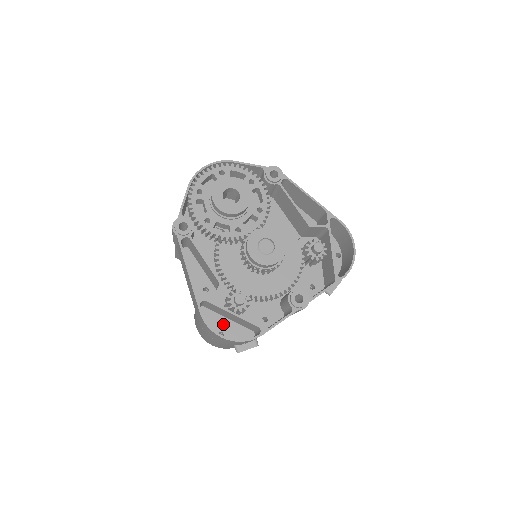
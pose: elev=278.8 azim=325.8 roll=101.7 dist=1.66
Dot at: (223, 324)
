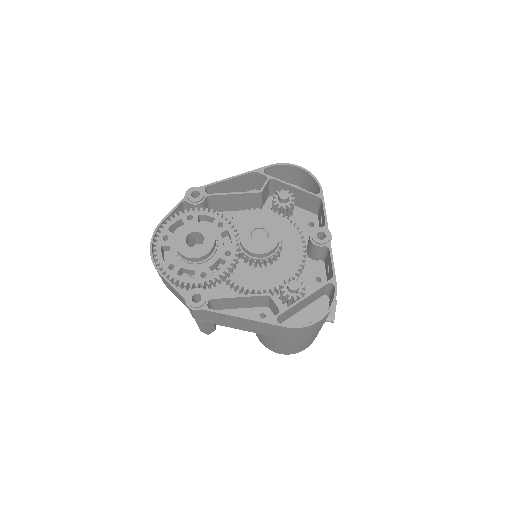
Dot at: (303, 318)
